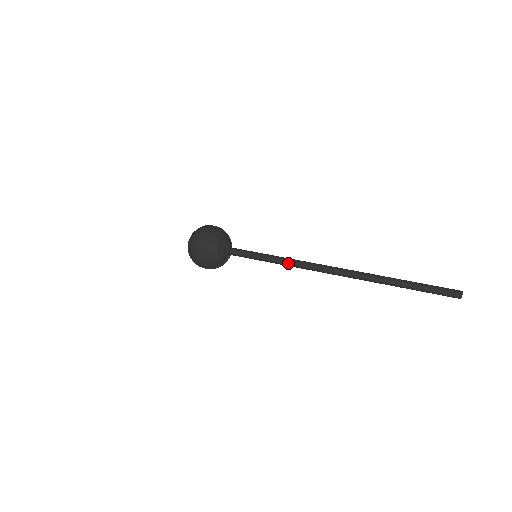
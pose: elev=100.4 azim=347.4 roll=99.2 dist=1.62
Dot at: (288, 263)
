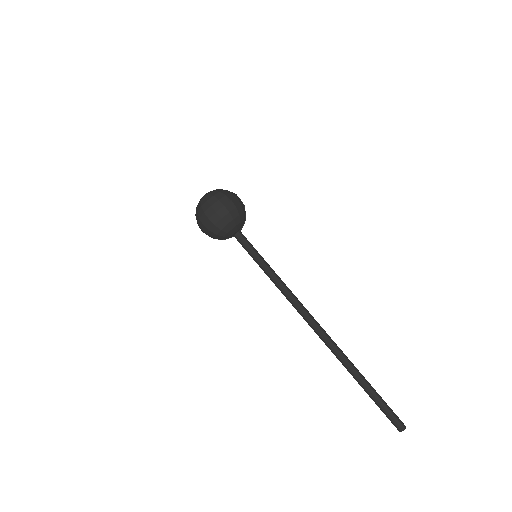
Dot at: (279, 286)
